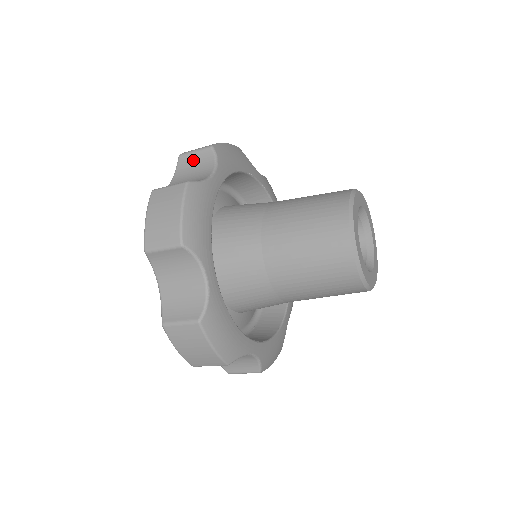
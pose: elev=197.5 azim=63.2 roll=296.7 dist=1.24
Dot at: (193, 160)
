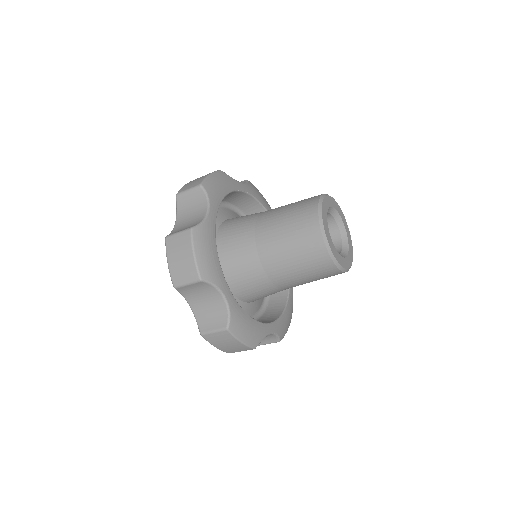
Dot at: (189, 198)
